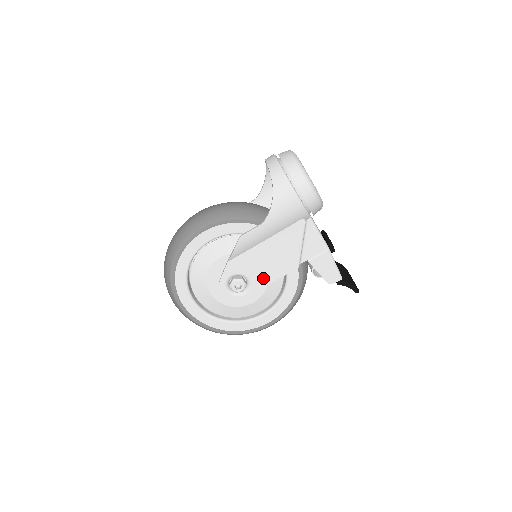
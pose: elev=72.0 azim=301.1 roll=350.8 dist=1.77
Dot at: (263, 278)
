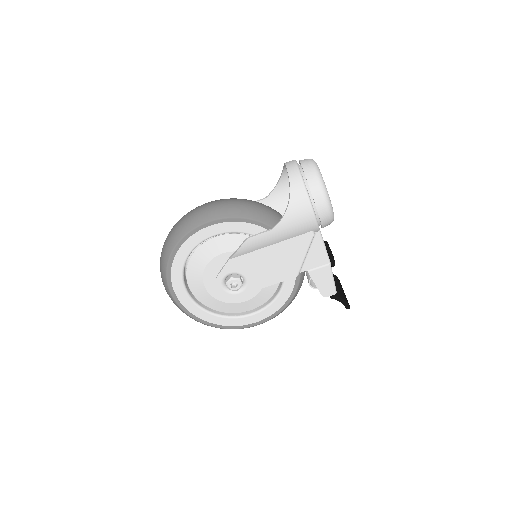
Dot at: (260, 281)
